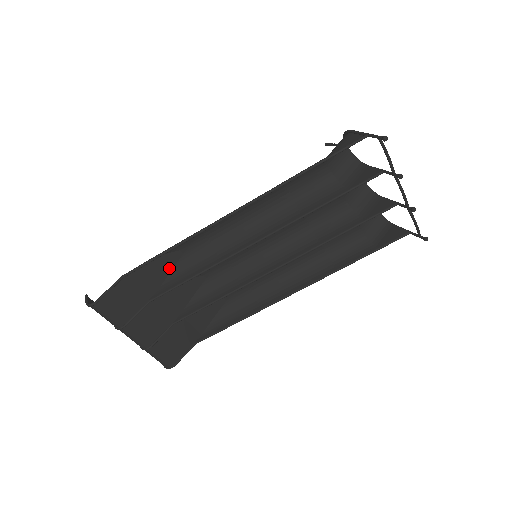
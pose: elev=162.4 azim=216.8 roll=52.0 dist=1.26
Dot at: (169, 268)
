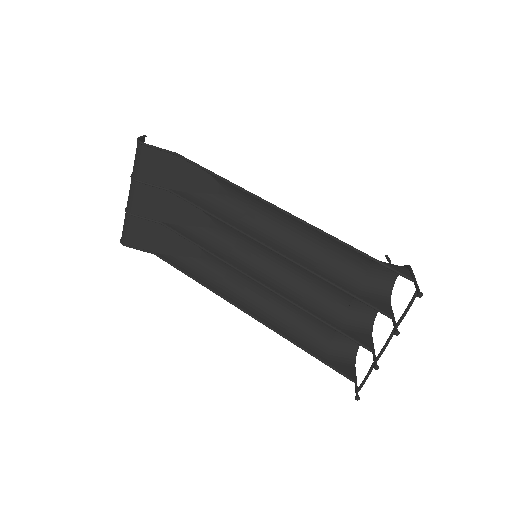
Dot at: (205, 190)
